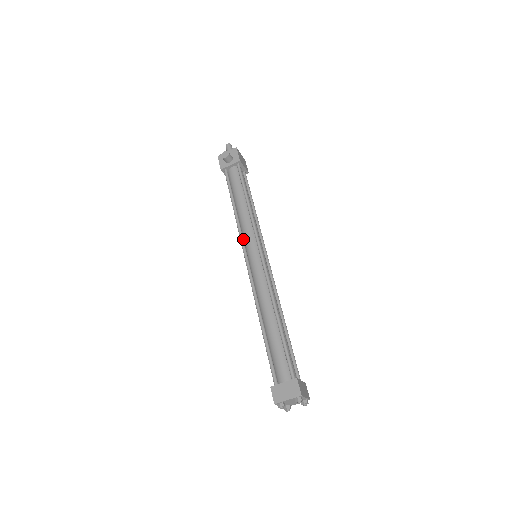
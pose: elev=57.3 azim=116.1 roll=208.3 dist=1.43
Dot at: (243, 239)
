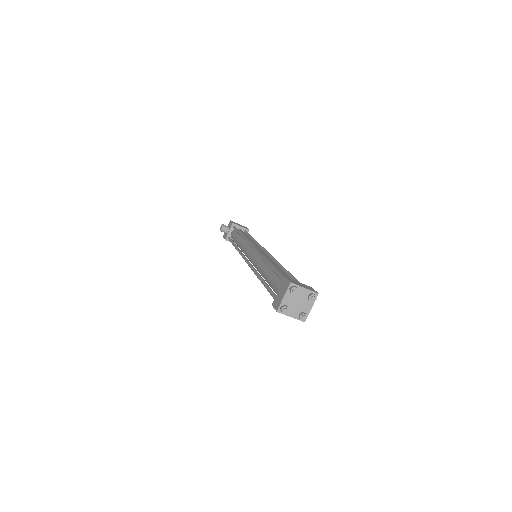
Dot at: (243, 254)
